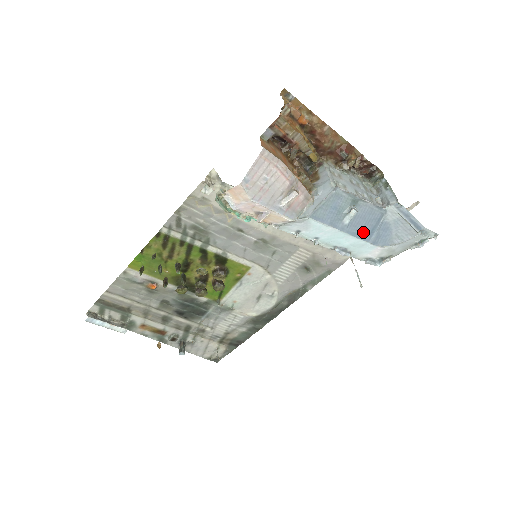
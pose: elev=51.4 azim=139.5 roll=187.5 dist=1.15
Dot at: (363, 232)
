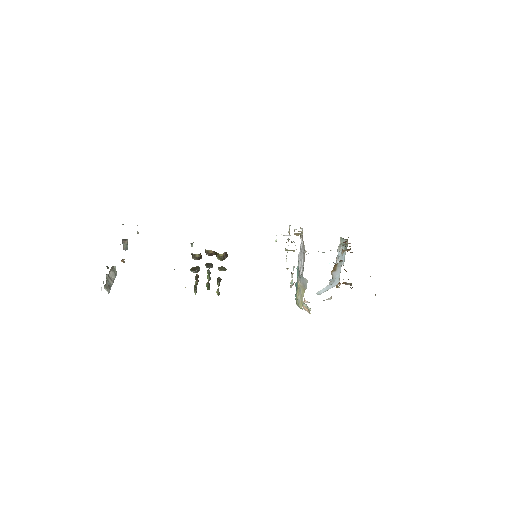
Dot at: occluded
